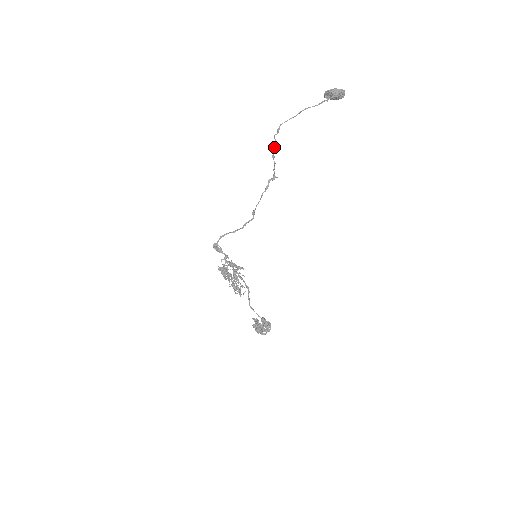
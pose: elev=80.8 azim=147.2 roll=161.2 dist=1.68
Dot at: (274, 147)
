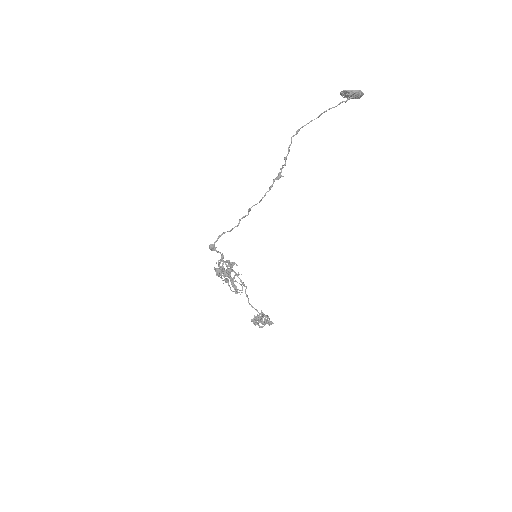
Dot at: (289, 149)
